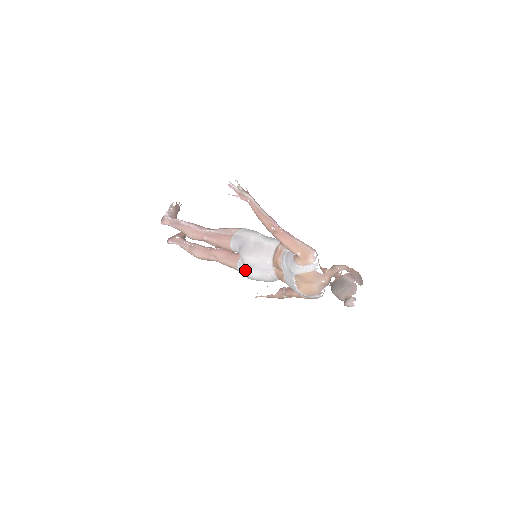
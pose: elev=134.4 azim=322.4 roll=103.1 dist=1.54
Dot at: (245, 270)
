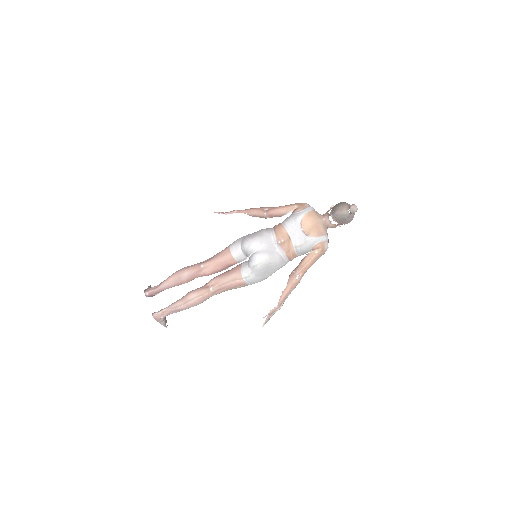
Dot at: (254, 256)
